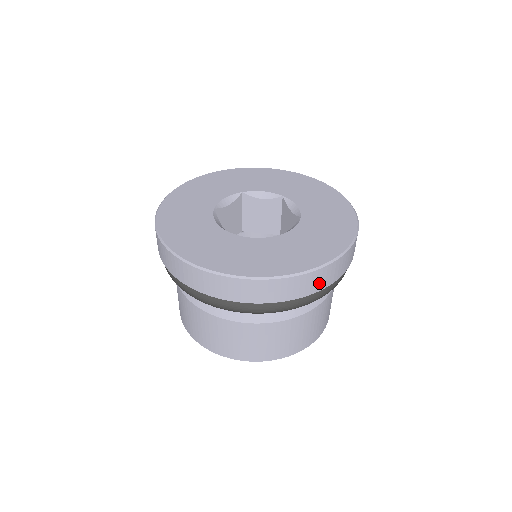
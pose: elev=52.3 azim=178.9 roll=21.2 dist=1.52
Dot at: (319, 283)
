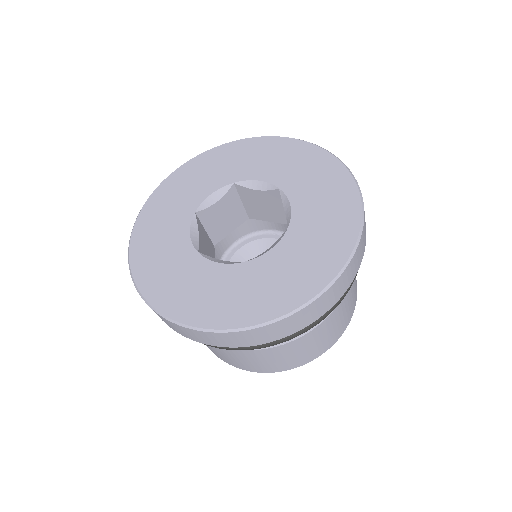
Dot at: (289, 328)
